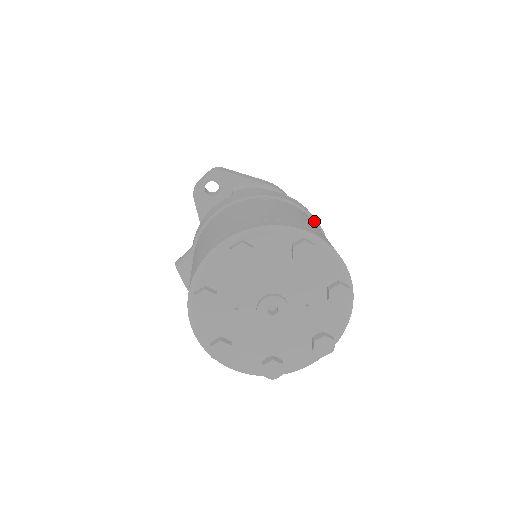
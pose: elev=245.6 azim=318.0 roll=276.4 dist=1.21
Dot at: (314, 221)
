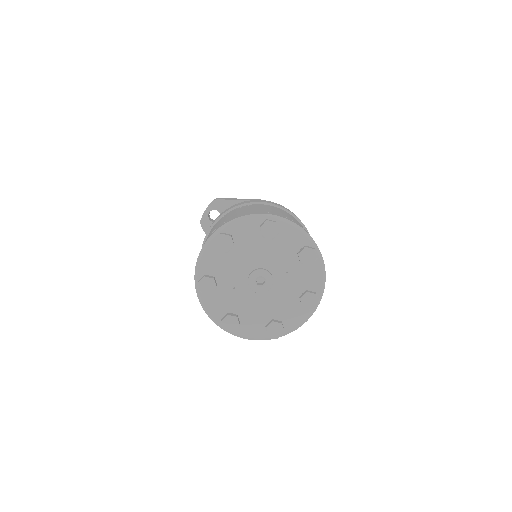
Dot at: (289, 213)
